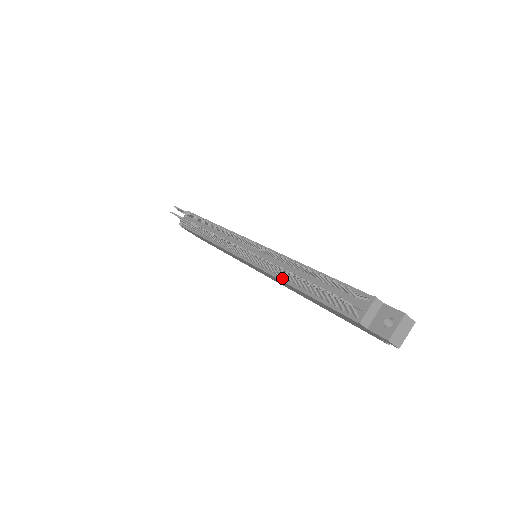
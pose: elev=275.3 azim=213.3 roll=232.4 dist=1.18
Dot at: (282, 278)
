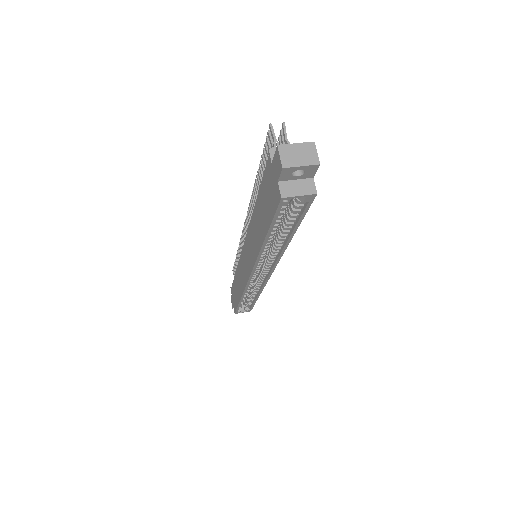
Dot at: occluded
